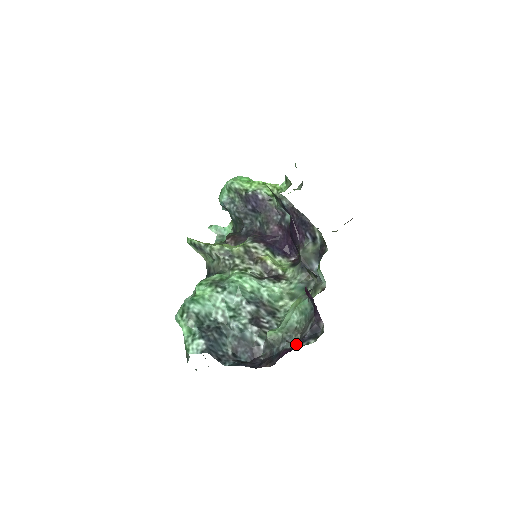
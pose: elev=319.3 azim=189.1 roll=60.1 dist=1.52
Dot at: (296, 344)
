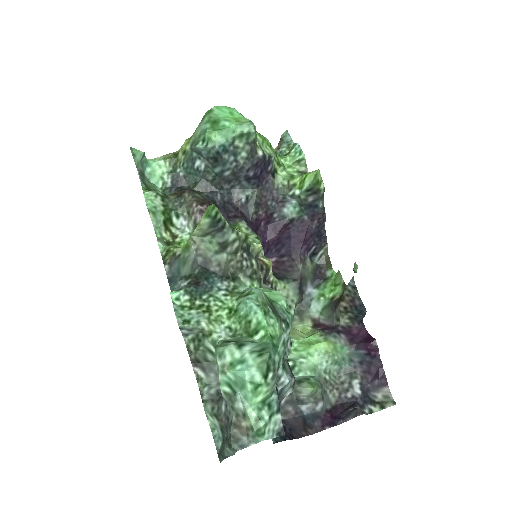
Dot at: (365, 413)
